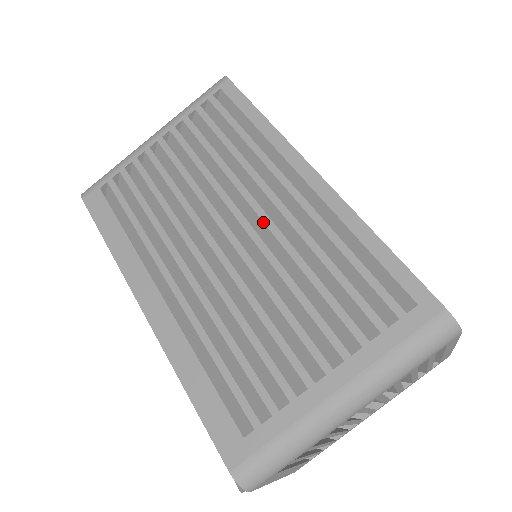
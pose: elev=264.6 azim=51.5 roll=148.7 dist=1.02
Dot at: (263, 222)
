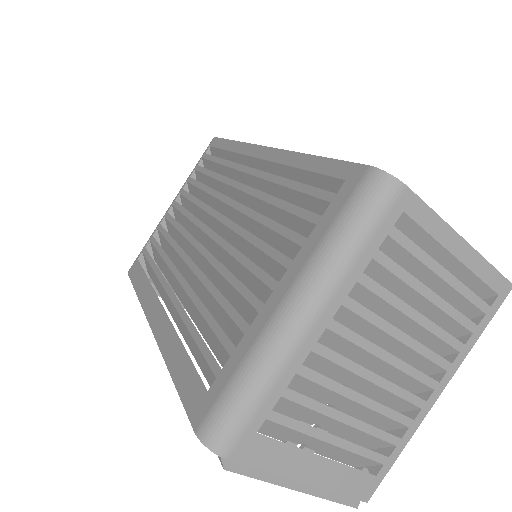
Dot at: (230, 206)
